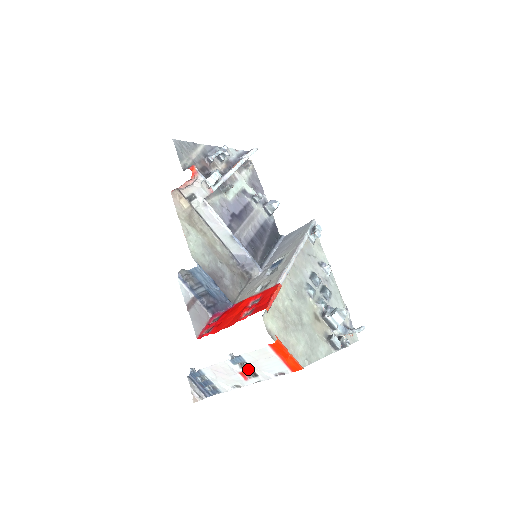
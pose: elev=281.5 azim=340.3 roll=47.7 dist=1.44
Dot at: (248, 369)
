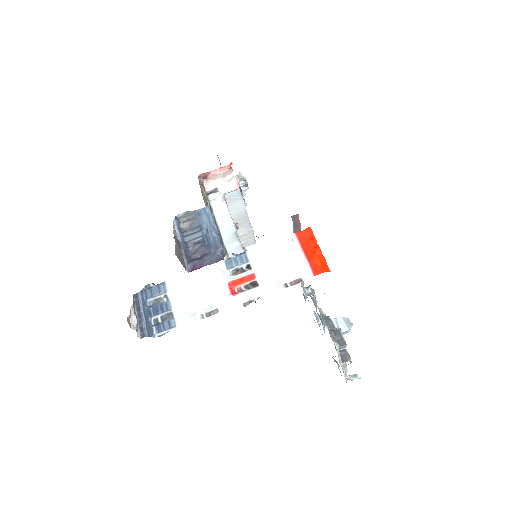
Dot at: (247, 275)
